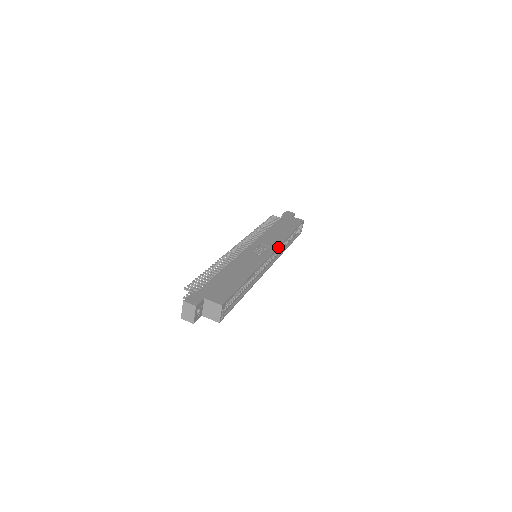
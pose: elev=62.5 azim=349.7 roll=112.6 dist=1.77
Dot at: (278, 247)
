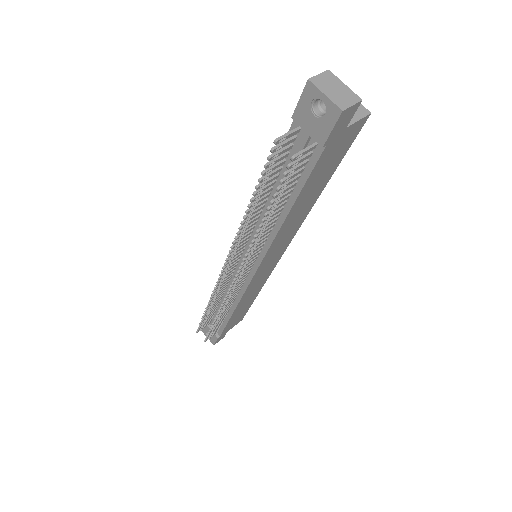
Dot at: occluded
